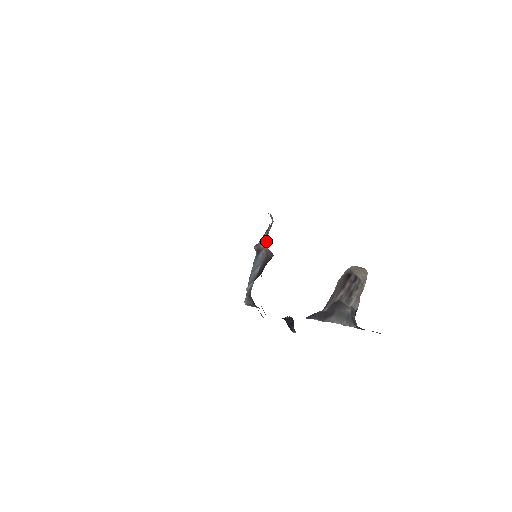
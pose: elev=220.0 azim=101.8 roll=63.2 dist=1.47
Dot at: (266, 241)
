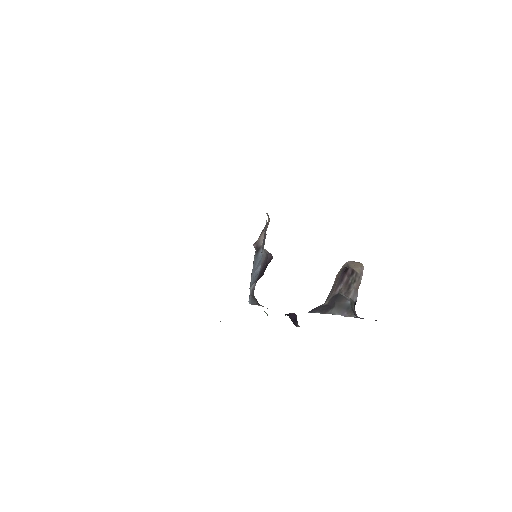
Dot at: occluded
